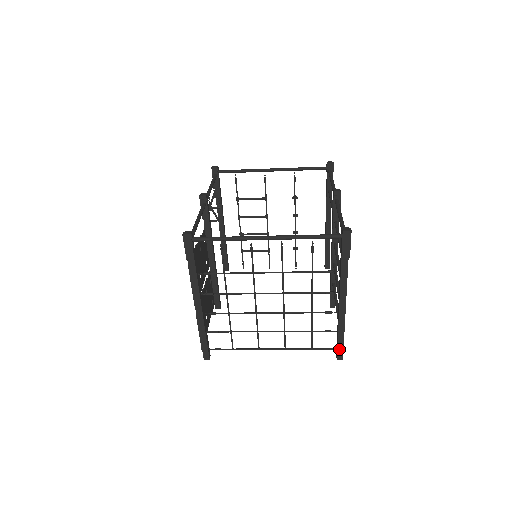
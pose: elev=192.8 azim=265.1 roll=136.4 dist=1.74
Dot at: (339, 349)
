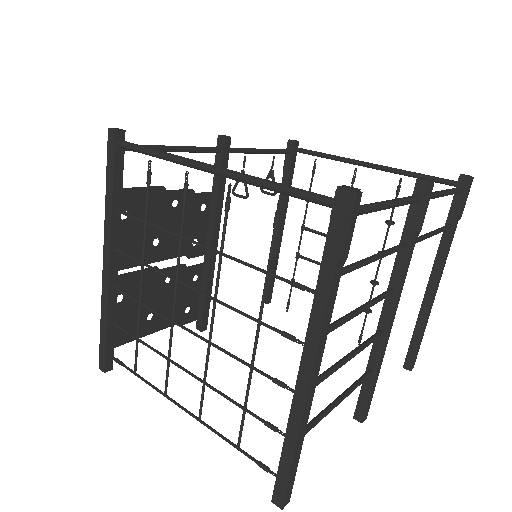
Dot at: (280, 479)
